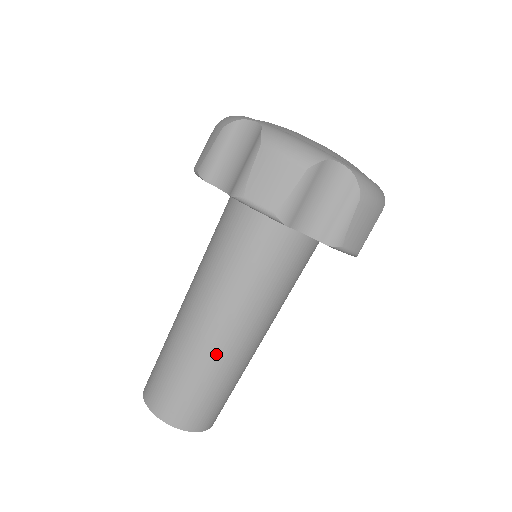
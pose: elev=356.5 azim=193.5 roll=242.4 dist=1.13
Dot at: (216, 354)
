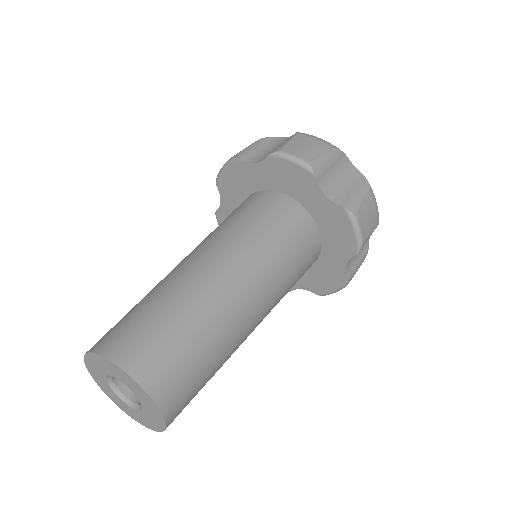
Dot at: (213, 296)
